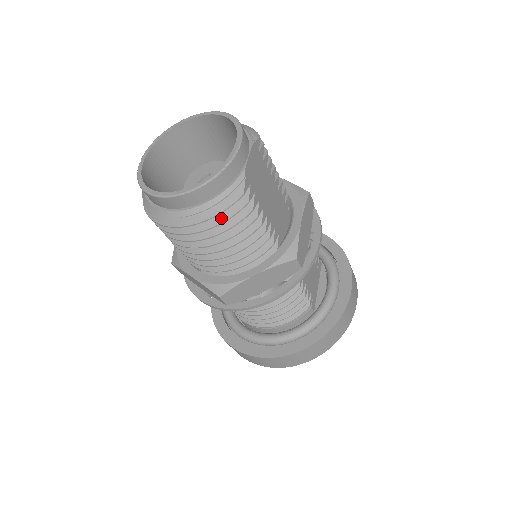
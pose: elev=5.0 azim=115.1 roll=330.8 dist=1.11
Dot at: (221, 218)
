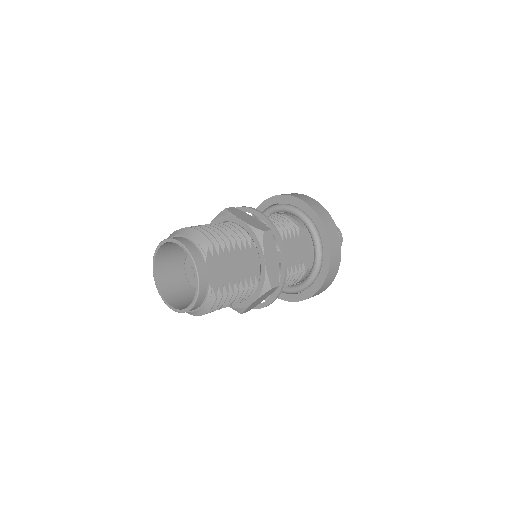
Dot at: (213, 307)
